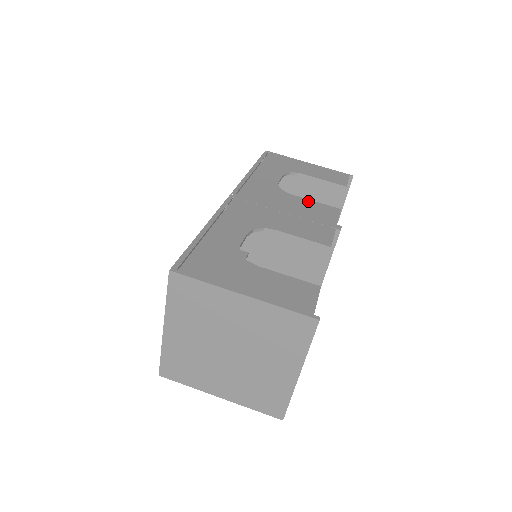
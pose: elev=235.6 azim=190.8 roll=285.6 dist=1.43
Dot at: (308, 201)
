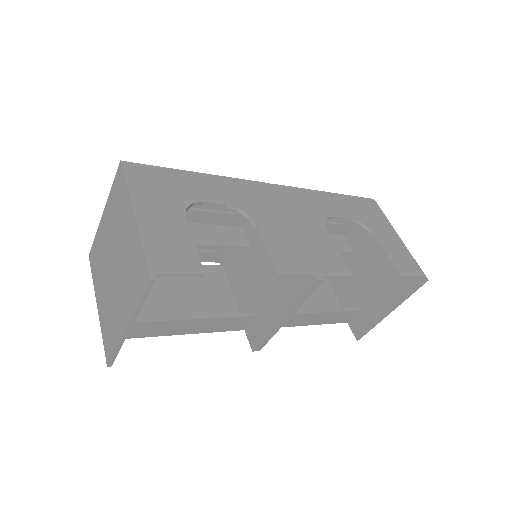
Dot at: (333, 244)
